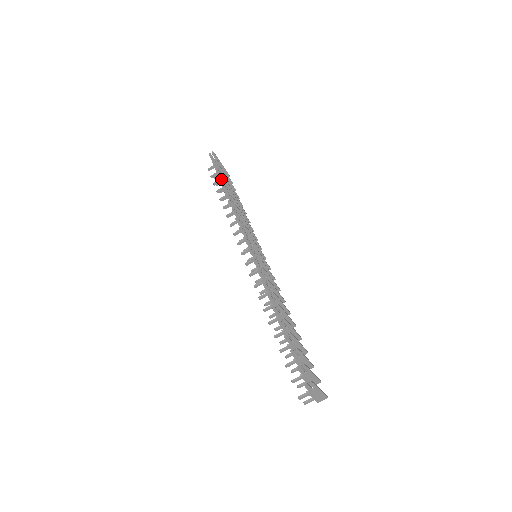
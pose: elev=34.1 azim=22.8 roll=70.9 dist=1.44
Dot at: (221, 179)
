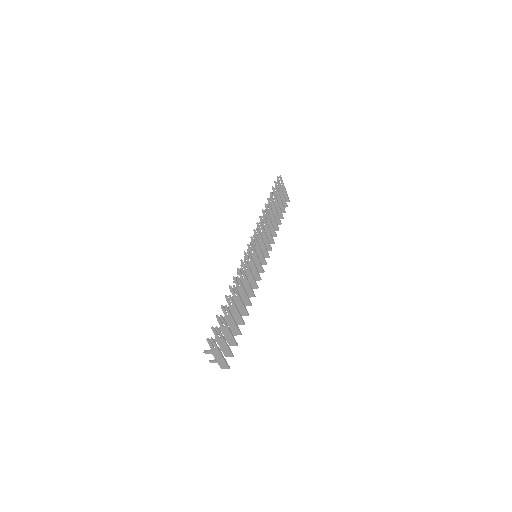
Dot at: (272, 196)
